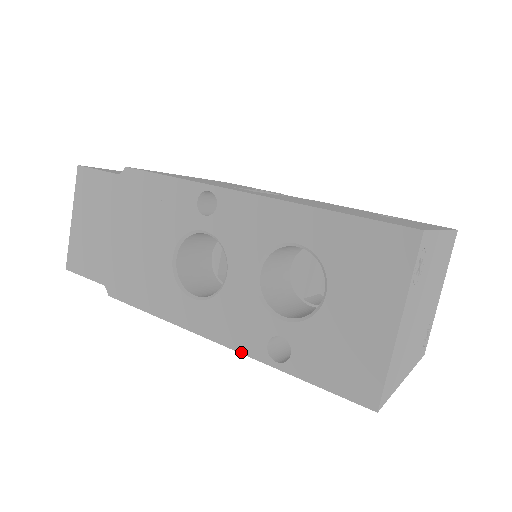
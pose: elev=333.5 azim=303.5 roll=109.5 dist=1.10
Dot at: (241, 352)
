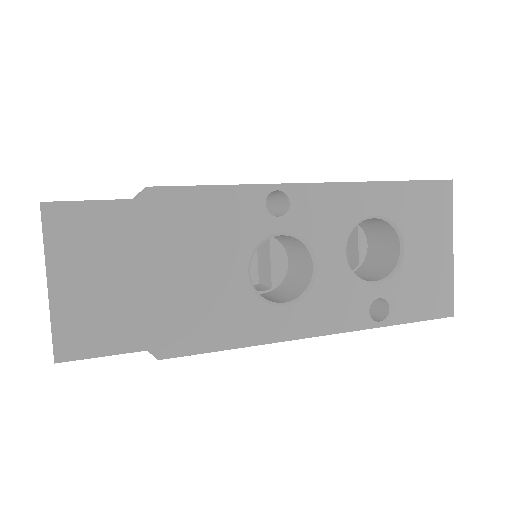
Dot at: (348, 331)
